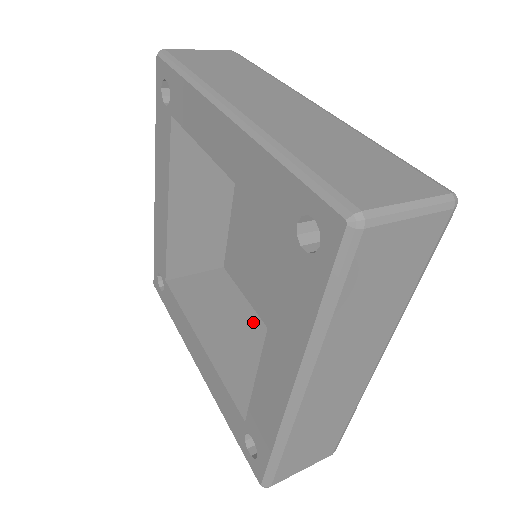
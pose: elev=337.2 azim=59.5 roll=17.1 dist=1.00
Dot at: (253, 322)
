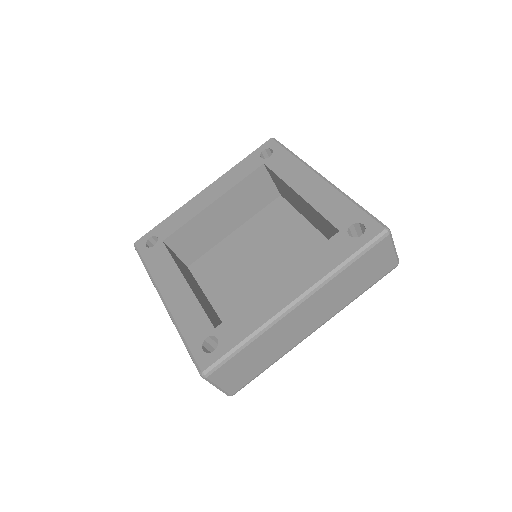
Dot at: occluded
